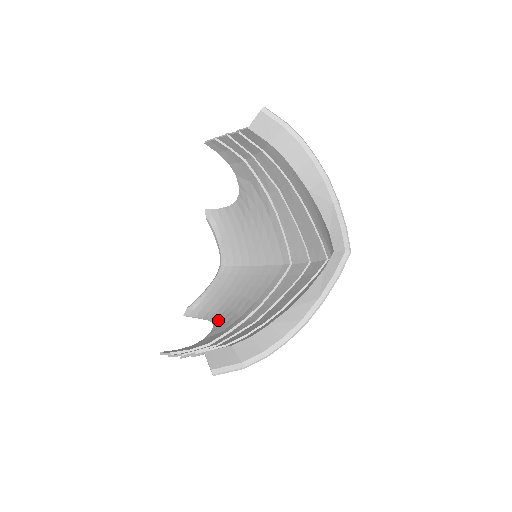
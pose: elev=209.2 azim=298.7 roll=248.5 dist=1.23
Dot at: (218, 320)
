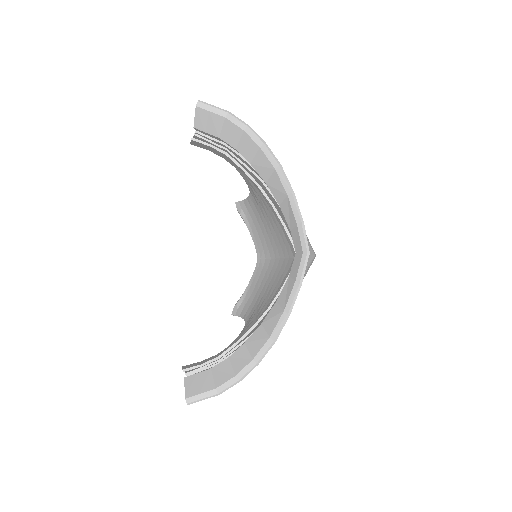
Dot at: (247, 322)
